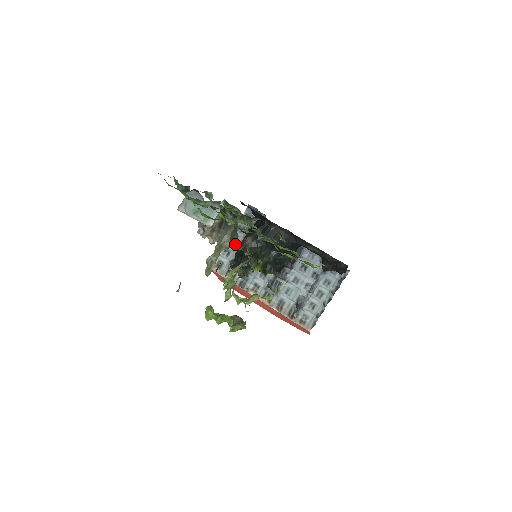
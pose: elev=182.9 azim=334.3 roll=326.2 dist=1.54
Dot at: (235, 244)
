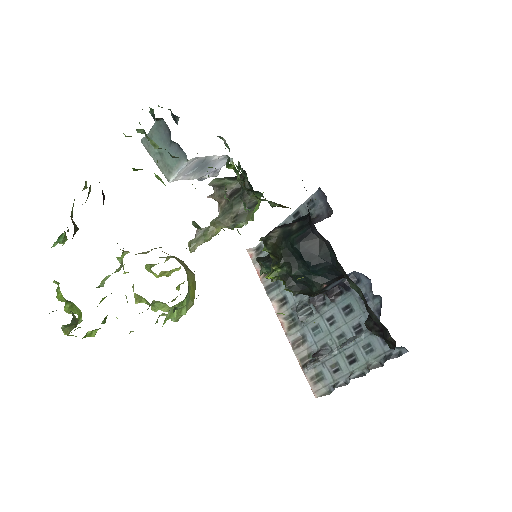
Dot at: occluded
